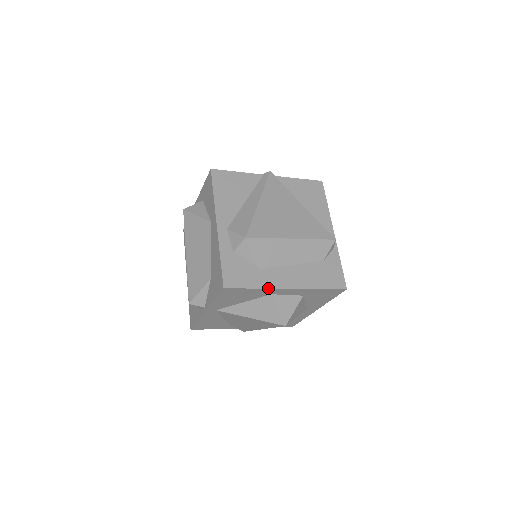
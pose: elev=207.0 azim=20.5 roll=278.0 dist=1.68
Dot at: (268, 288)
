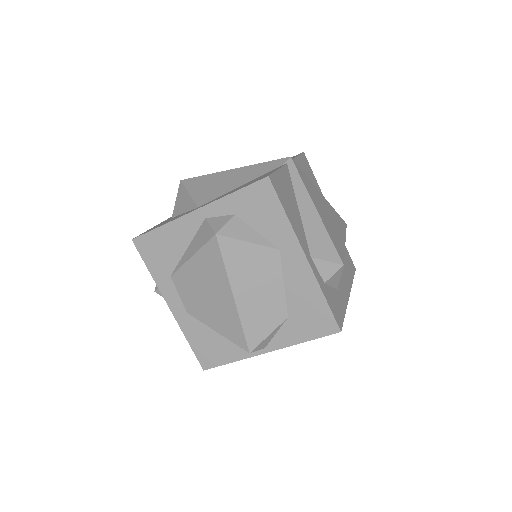
Dot at: occluded
